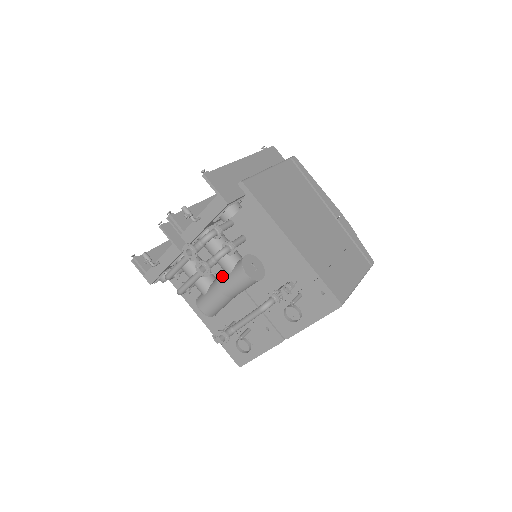
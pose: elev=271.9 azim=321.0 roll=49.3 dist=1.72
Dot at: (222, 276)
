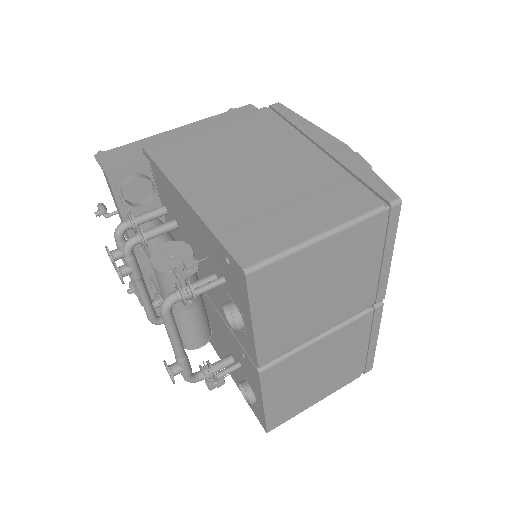
Dot at: occluded
